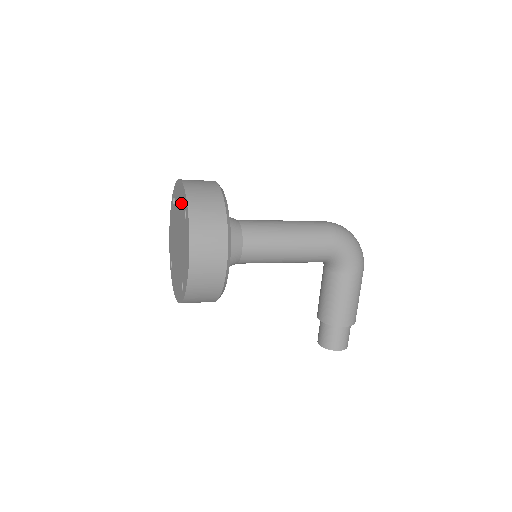
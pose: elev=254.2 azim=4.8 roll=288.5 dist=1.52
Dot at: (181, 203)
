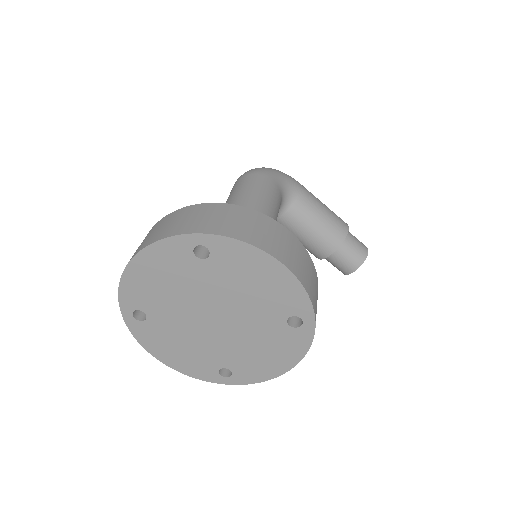
Dot at: (170, 270)
